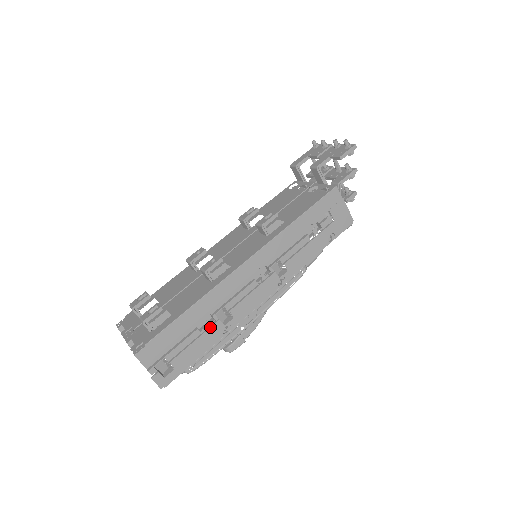
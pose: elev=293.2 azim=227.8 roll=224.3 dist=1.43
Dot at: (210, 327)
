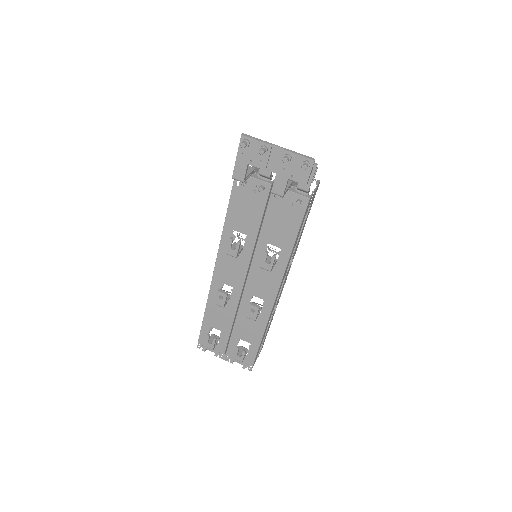
Dot at: occluded
